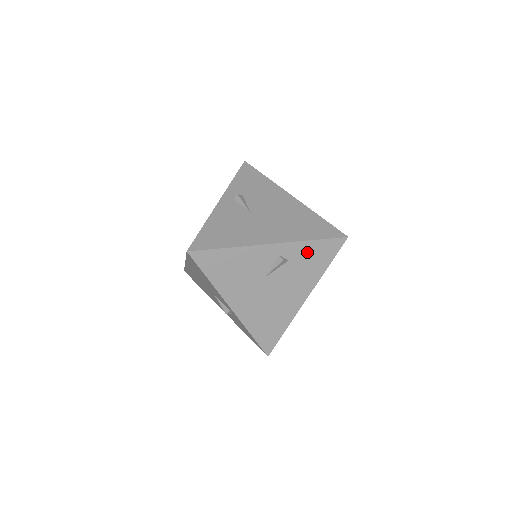
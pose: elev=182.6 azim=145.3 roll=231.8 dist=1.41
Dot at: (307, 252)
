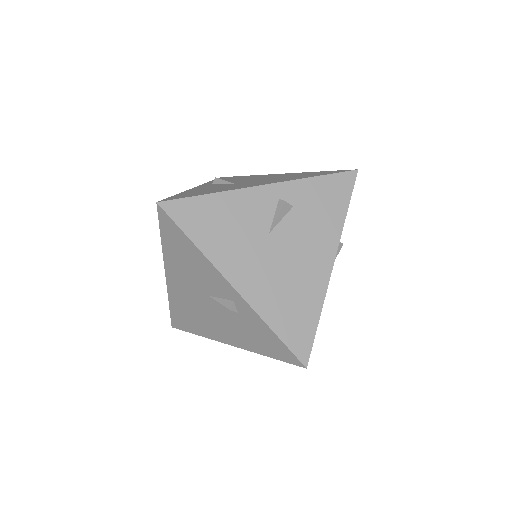
Dot at: (314, 193)
